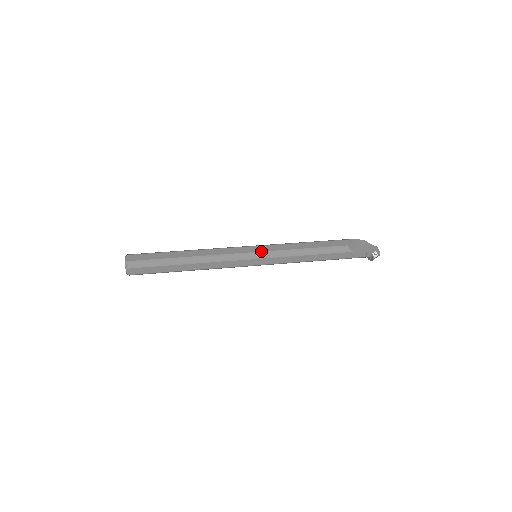
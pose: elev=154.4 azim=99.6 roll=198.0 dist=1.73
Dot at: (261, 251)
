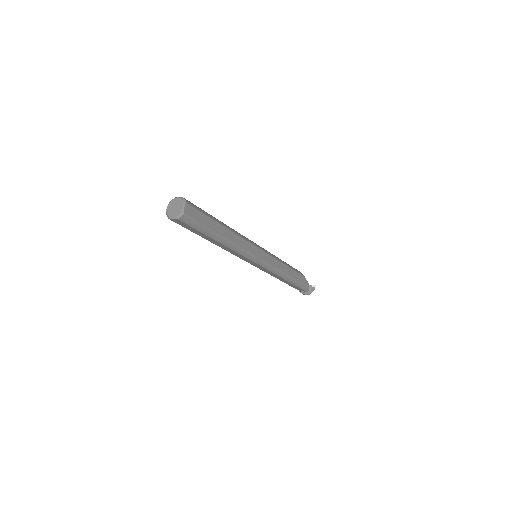
Dot at: (263, 248)
